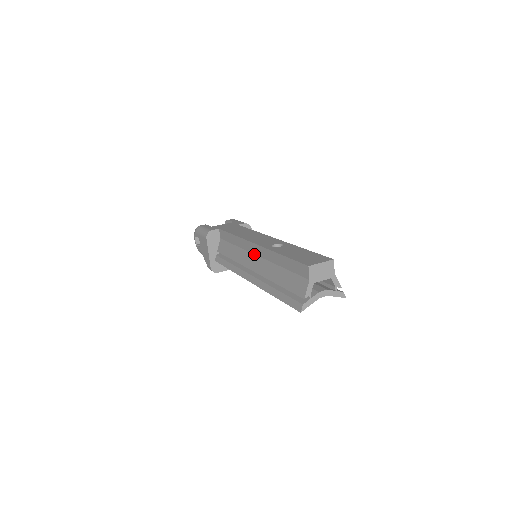
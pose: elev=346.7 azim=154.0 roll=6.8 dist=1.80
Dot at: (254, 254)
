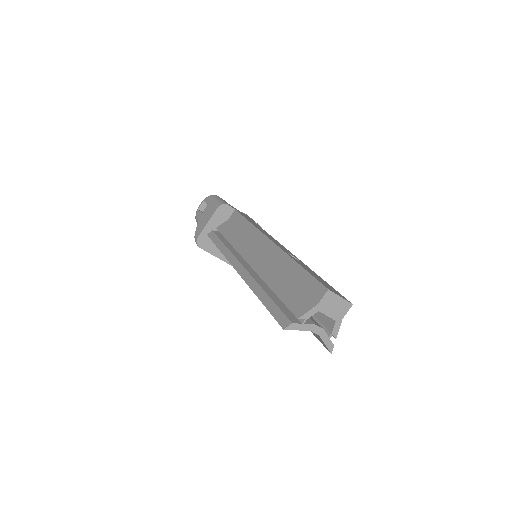
Dot at: (261, 249)
